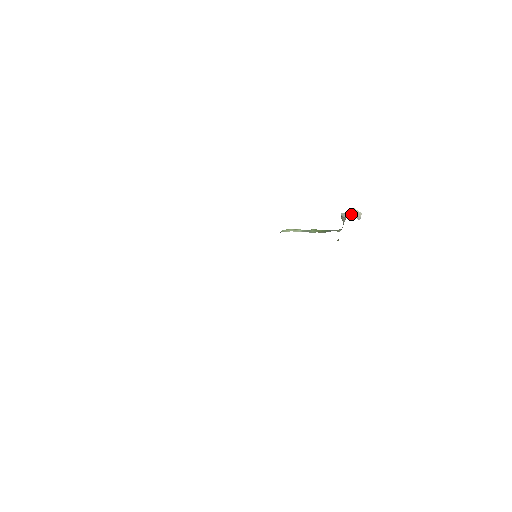
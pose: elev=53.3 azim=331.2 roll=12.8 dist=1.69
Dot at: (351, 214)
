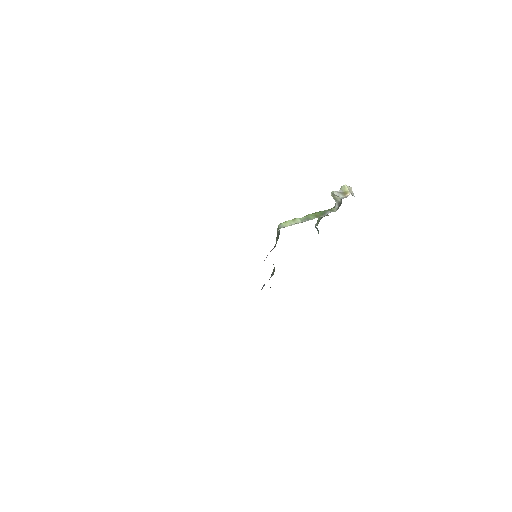
Dot at: (345, 192)
